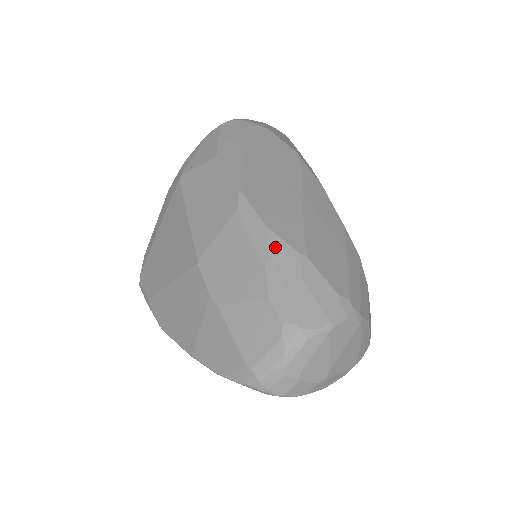
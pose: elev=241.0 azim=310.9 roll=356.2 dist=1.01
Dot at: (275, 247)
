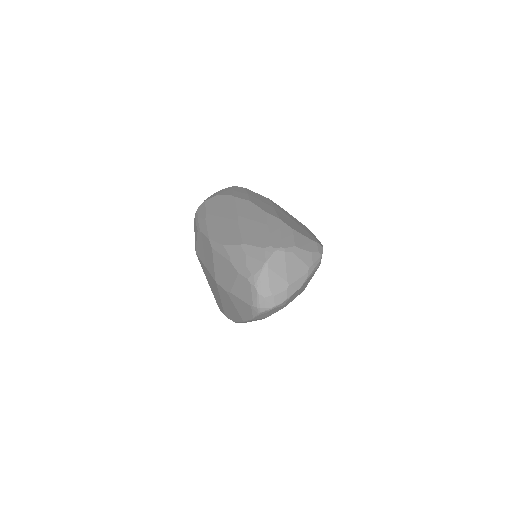
Dot at: (230, 251)
